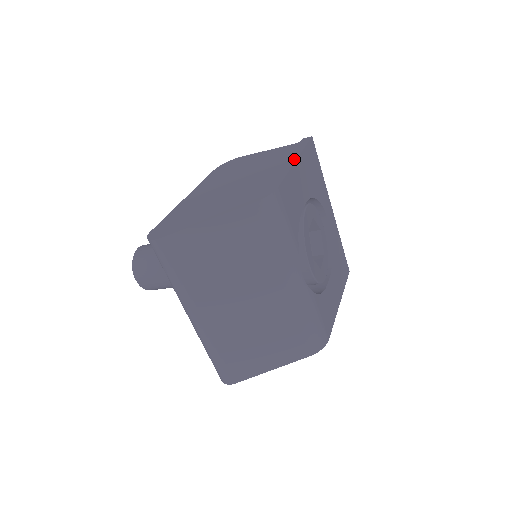
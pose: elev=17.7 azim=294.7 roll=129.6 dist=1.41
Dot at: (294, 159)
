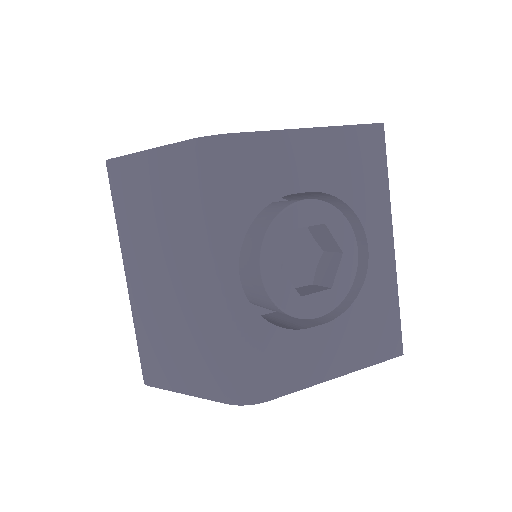
Dot at: occluded
